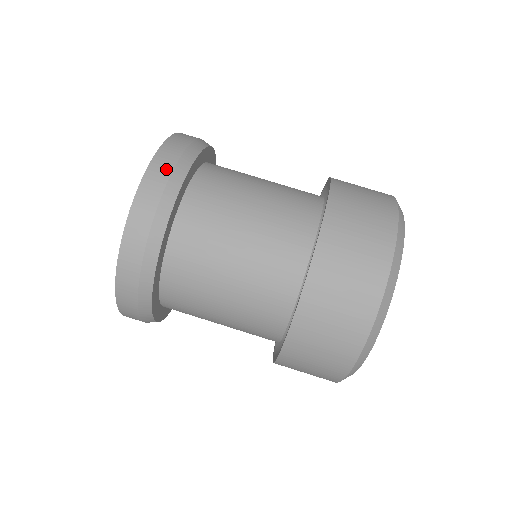
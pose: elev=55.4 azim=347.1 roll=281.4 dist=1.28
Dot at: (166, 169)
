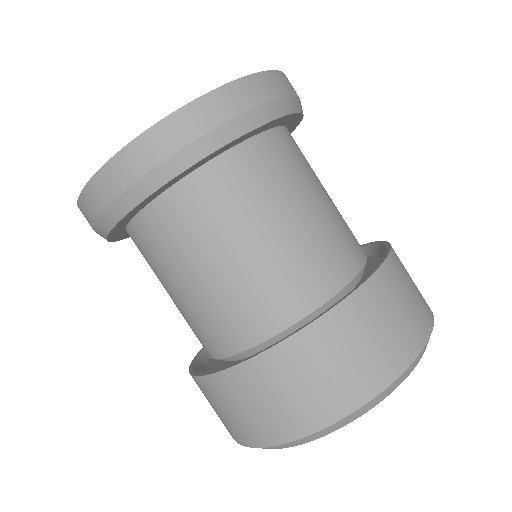
Dot at: (137, 169)
